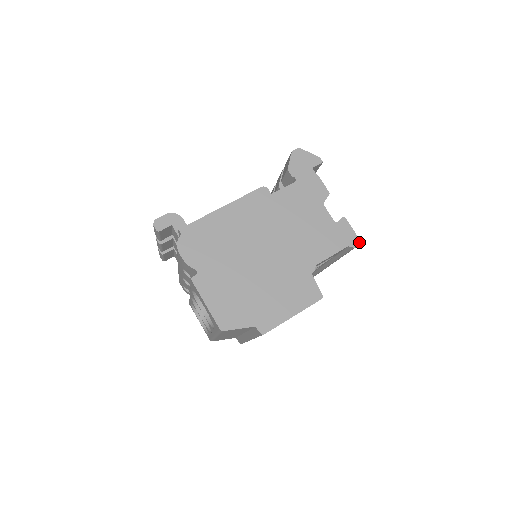
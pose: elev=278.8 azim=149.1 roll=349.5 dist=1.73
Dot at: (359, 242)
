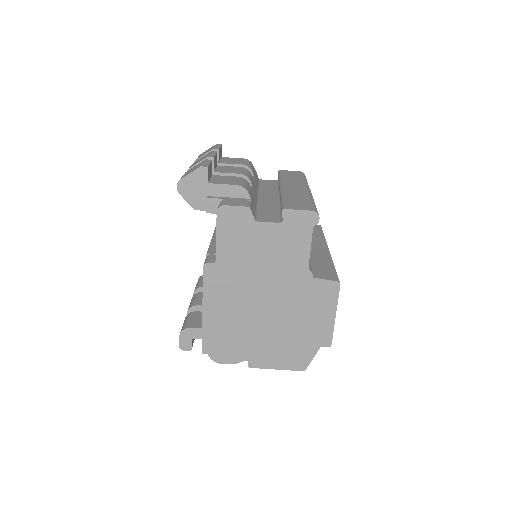
Dot at: (317, 214)
